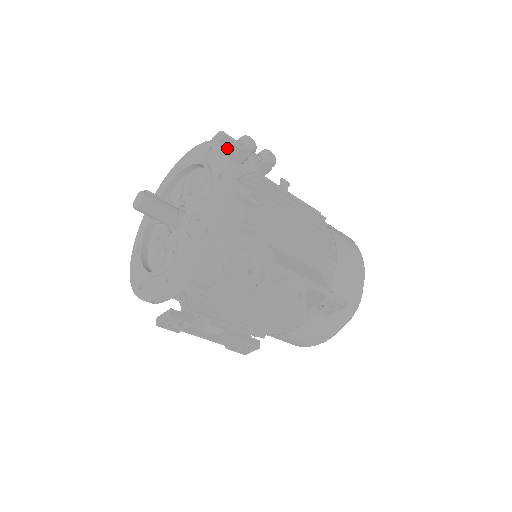
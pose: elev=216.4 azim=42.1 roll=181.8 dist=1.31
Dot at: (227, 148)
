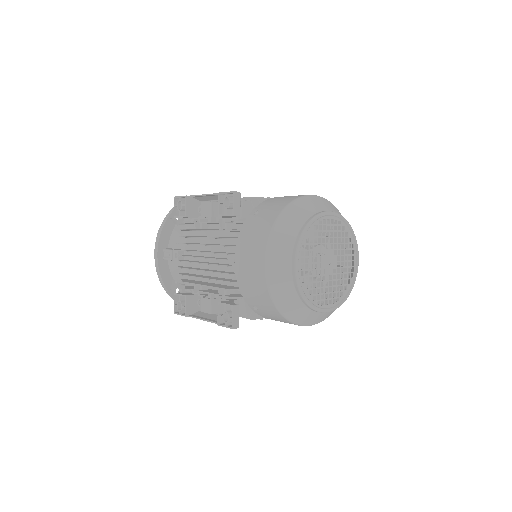
Dot at: occluded
